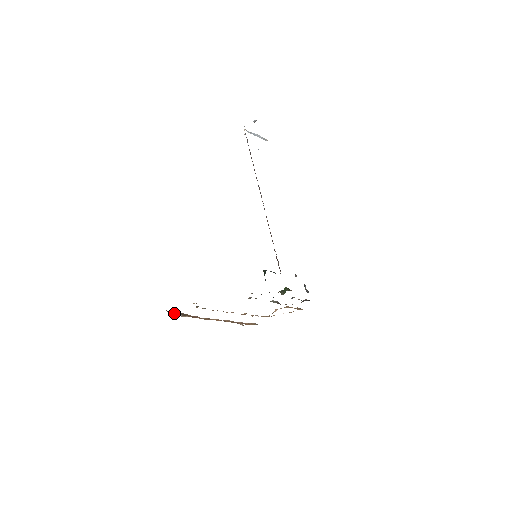
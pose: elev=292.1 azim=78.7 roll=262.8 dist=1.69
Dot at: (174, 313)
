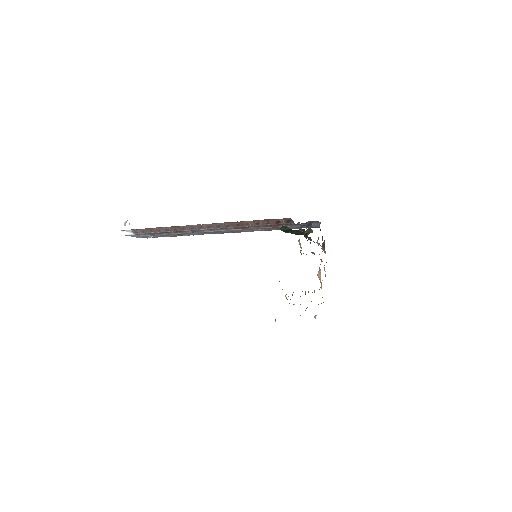
Dot at: occluded
